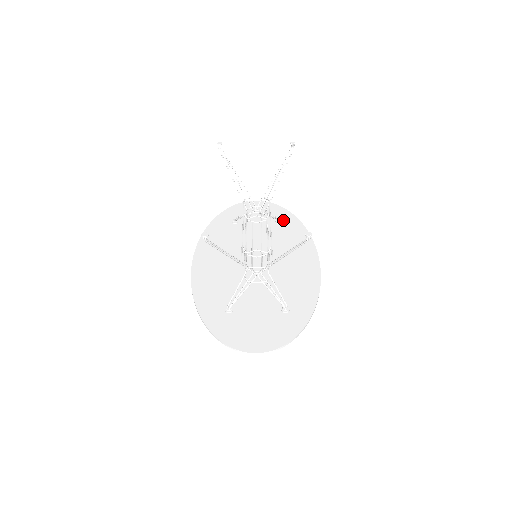
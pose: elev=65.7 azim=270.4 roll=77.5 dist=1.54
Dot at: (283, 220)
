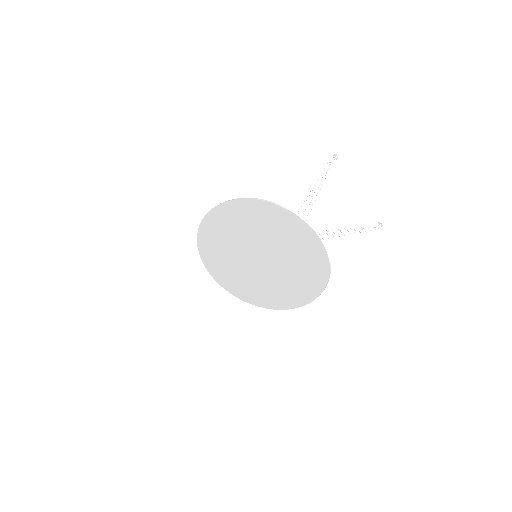
Dot at: occluded
